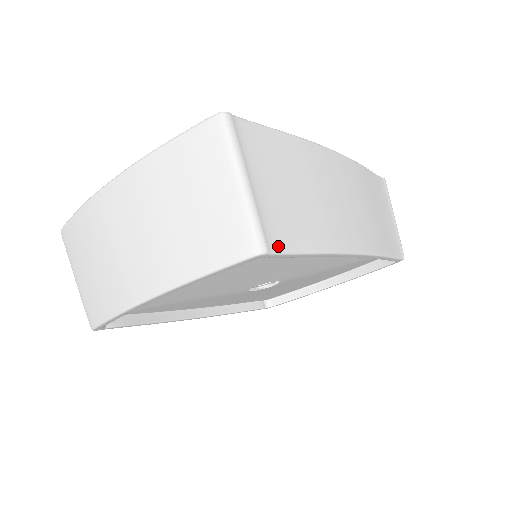
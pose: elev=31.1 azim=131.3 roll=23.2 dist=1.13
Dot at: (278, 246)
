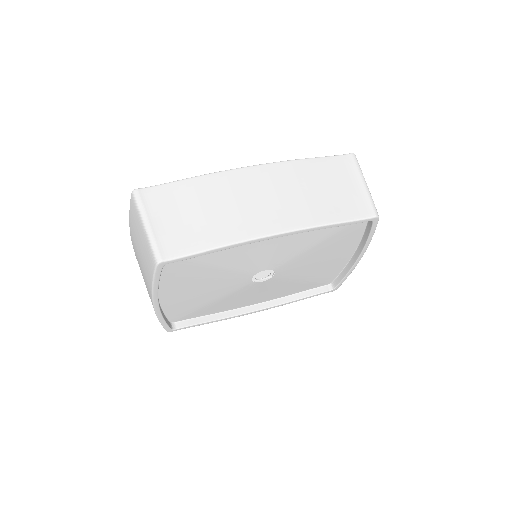
Dot at: (174, 254)
